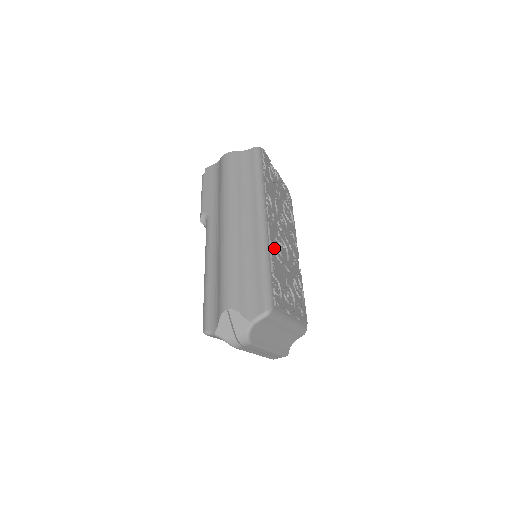
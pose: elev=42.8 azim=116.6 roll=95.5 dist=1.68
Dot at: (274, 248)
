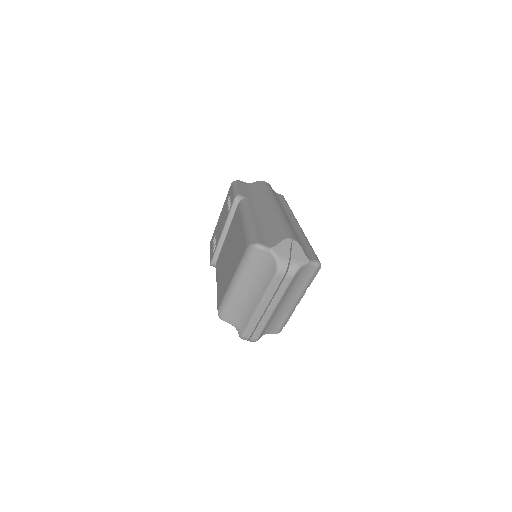
Dot at: occluded
